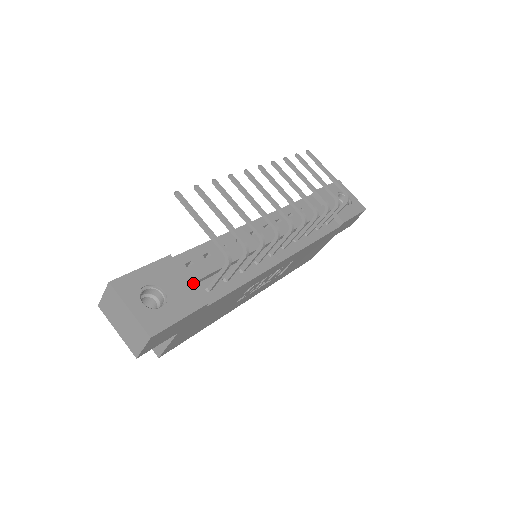
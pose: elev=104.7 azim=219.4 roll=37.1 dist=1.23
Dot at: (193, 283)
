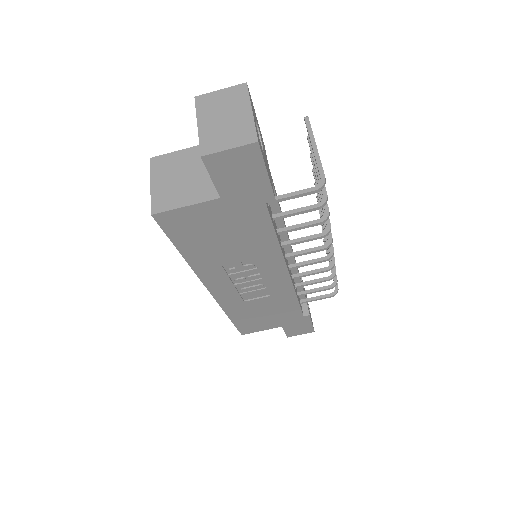
Dot at: (271, 177)
